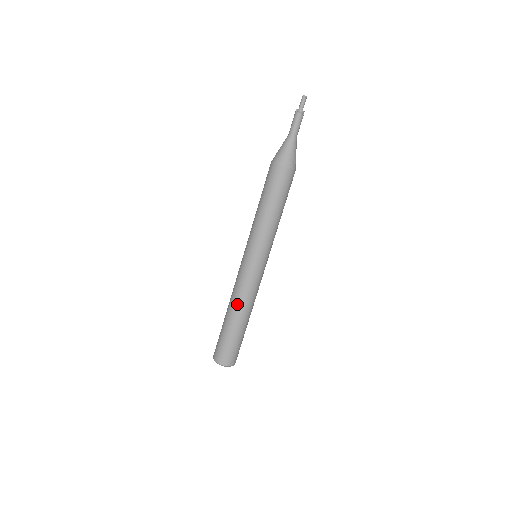
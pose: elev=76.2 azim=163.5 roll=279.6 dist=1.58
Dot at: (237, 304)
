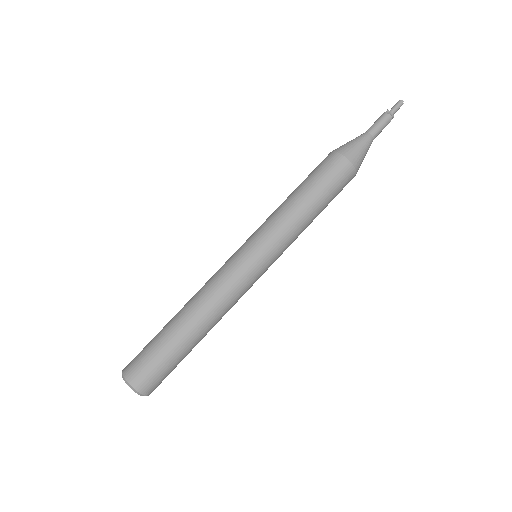
Dot at: (207, 310)
